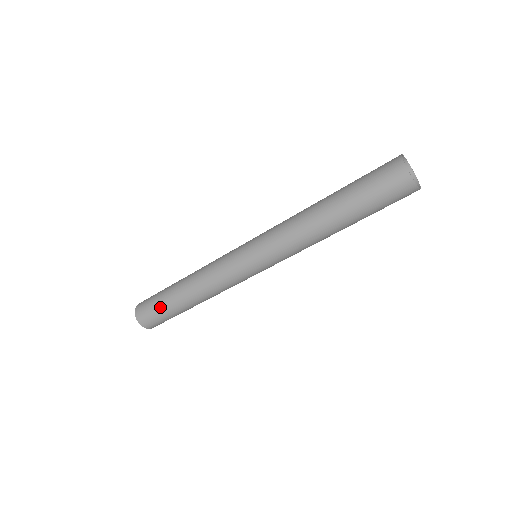
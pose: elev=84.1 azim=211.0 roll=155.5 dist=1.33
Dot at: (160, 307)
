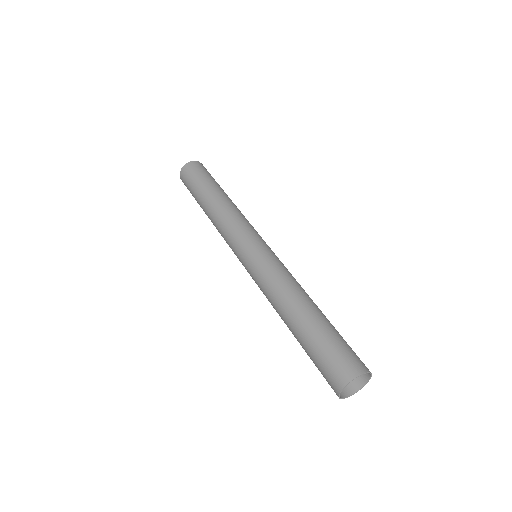
Dot at: (193, 196)
